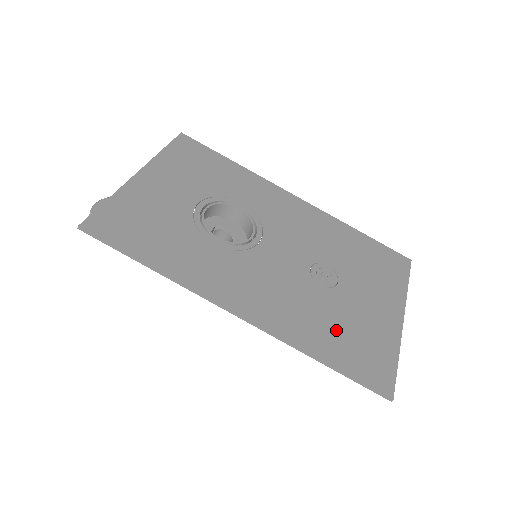
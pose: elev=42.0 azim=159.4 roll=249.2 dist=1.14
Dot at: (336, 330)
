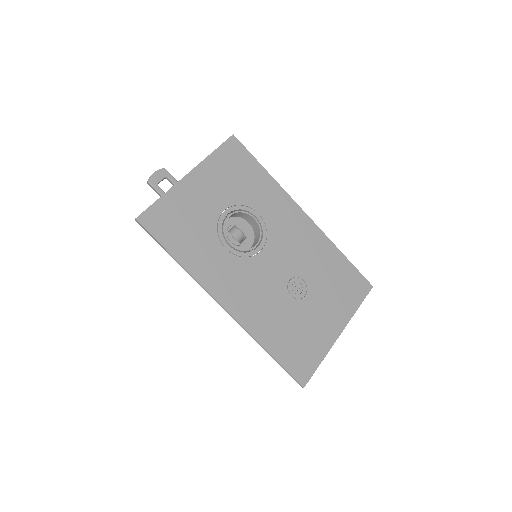
Dot at: (287, 332)
